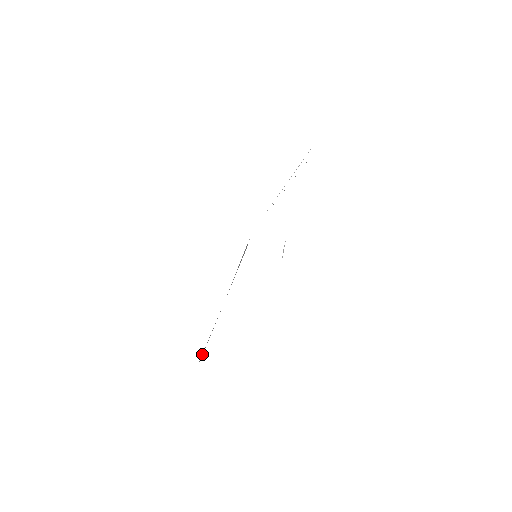
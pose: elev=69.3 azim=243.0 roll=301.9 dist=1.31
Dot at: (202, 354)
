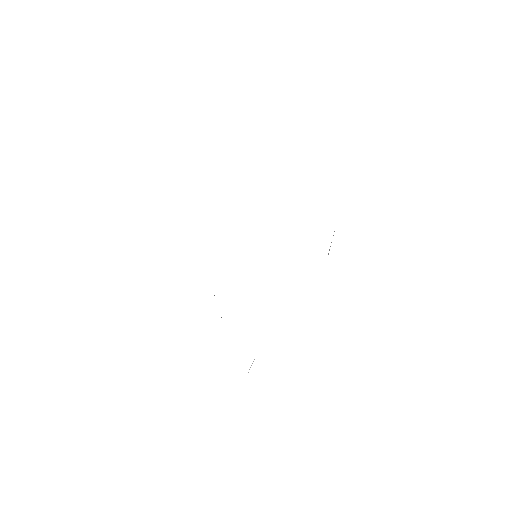
Dot at: occluded
